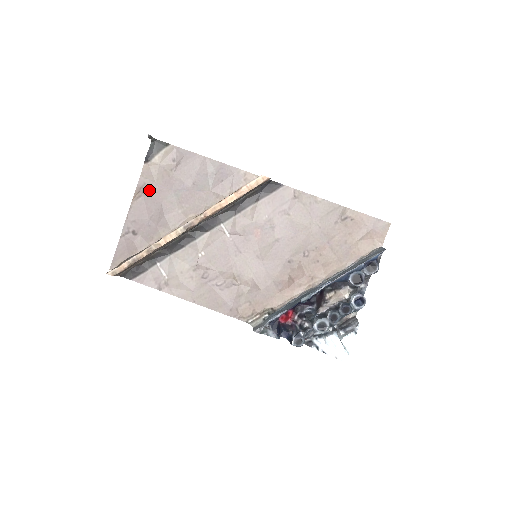
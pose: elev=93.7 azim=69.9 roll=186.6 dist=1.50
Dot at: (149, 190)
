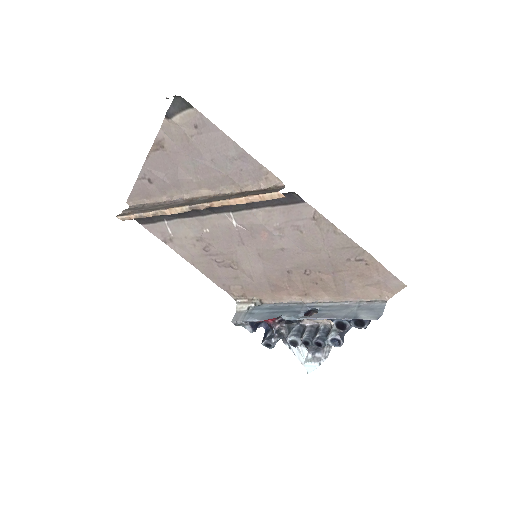
Dot at: (167, 147)
